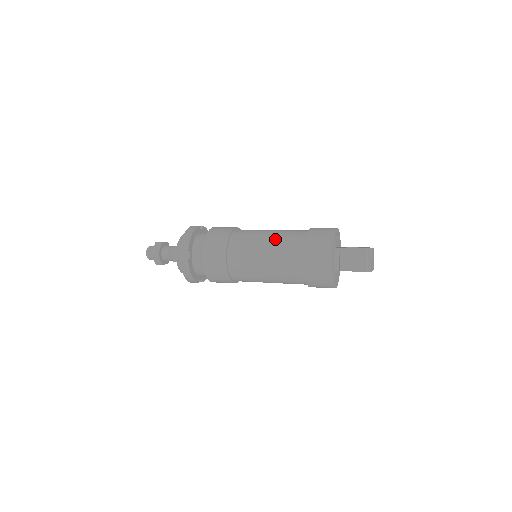
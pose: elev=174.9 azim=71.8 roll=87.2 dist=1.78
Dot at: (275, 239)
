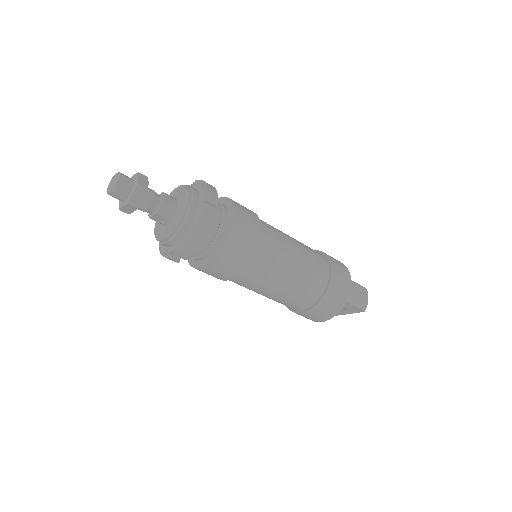
Dot at: (300, 243)
